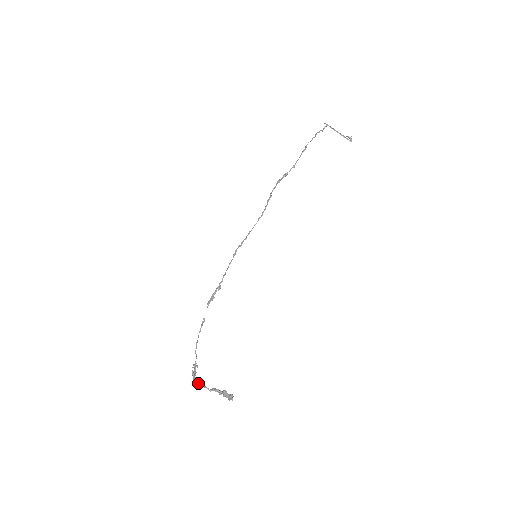
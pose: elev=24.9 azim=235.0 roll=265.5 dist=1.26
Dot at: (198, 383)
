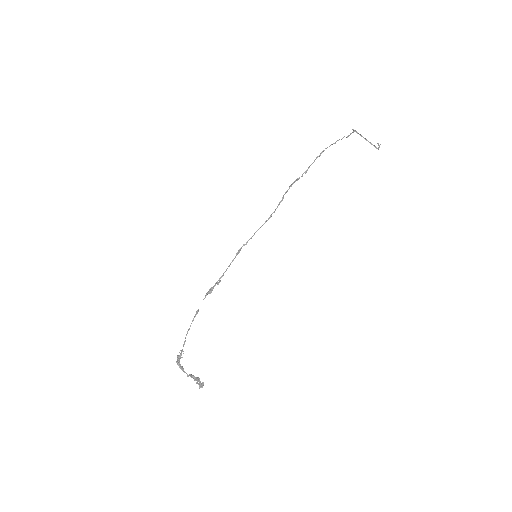
Dot at: (179, 367)
